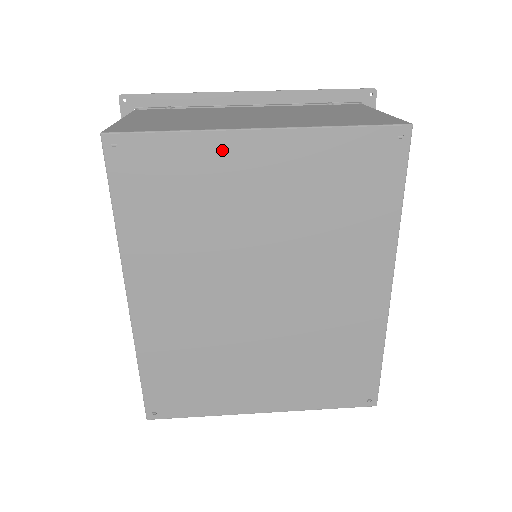
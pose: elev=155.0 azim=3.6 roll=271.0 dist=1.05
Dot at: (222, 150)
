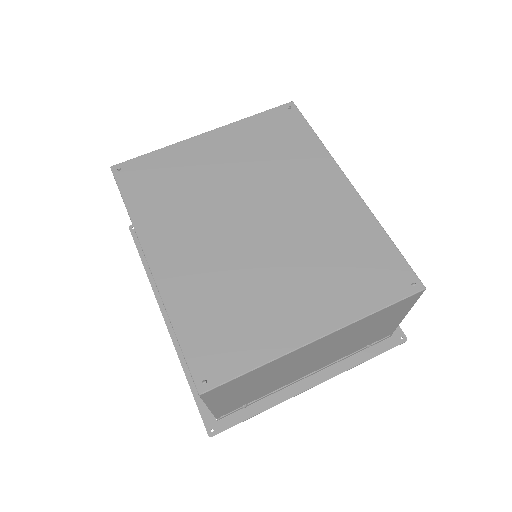
Dot at: (187, 149)
